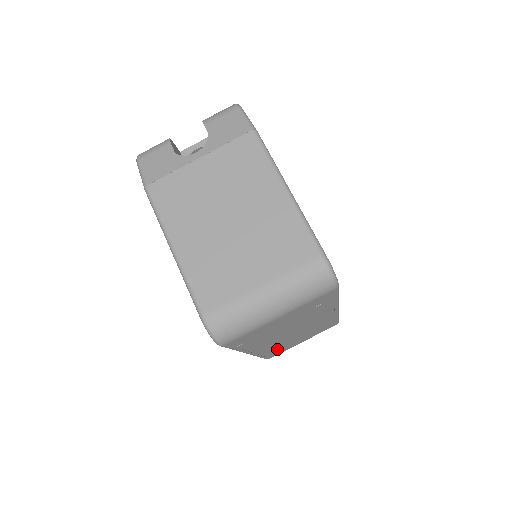
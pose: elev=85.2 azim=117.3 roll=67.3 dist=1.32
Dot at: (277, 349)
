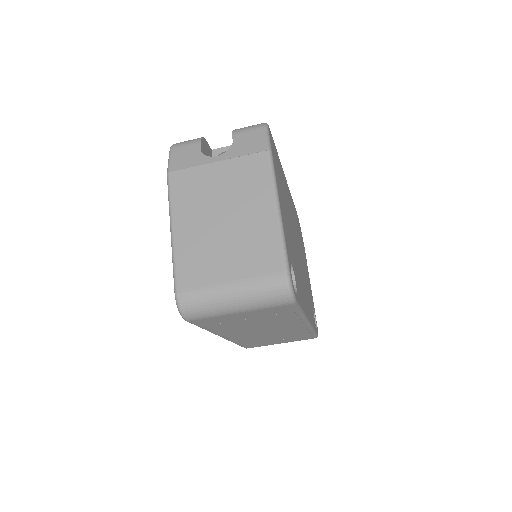
Dot at: (253, 342)
